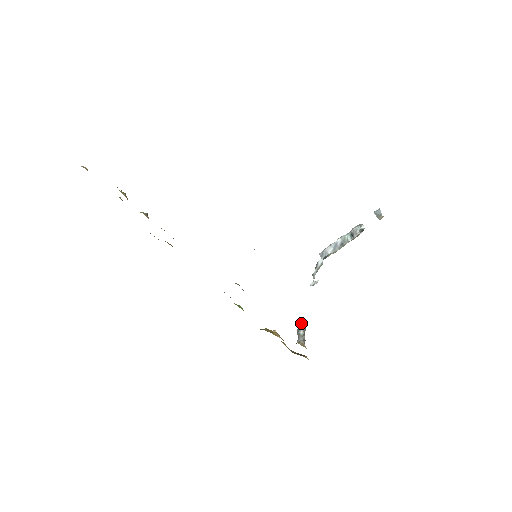
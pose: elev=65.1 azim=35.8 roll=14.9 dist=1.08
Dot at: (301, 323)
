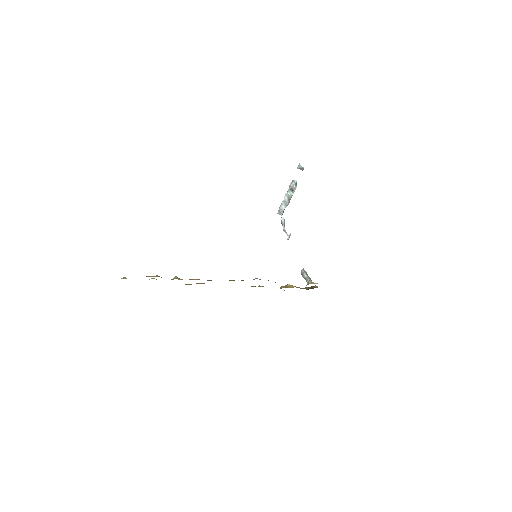
Dot at: (301, 270)
